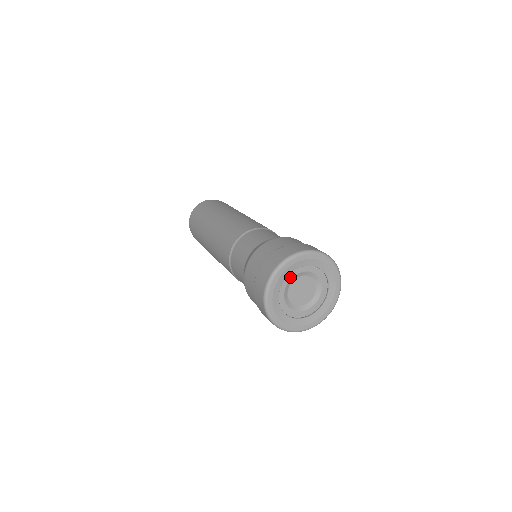
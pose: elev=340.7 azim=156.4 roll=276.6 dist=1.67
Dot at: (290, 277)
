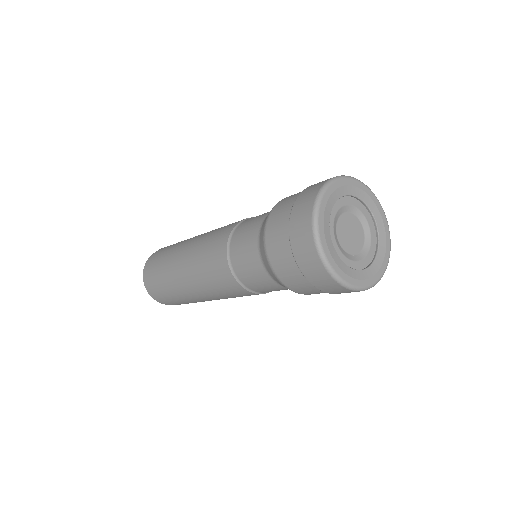
Dot at: (331, 222)
